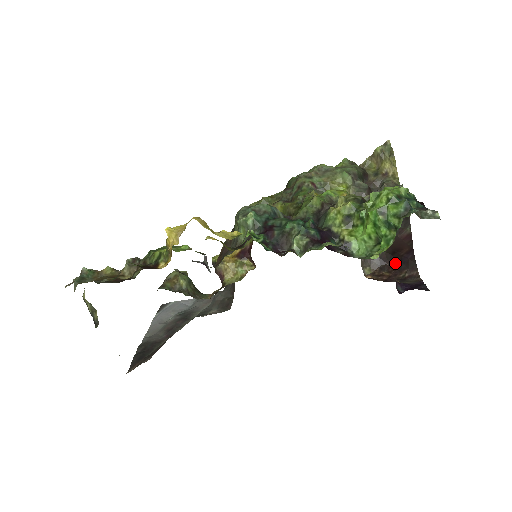
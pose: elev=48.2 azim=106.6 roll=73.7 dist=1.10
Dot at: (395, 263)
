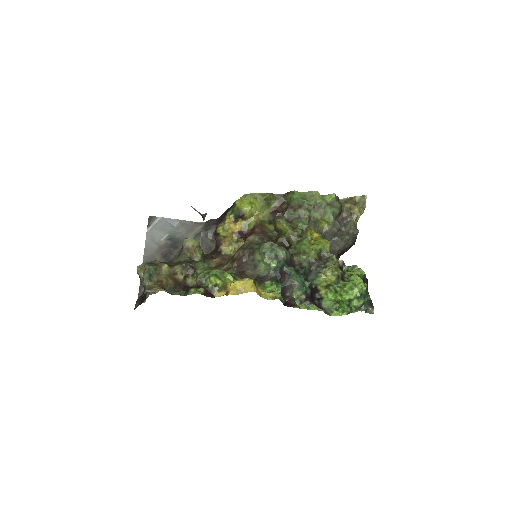
Dot at: occluded
